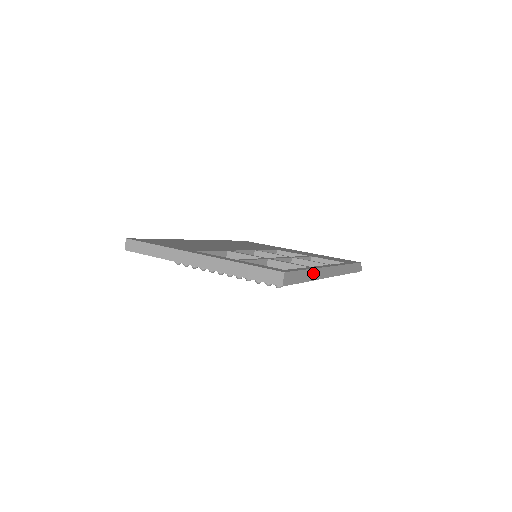
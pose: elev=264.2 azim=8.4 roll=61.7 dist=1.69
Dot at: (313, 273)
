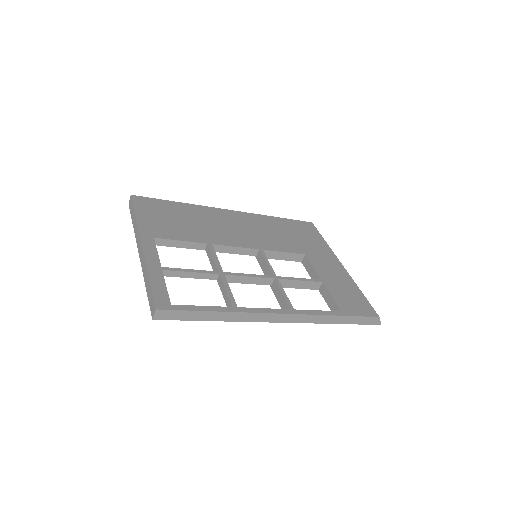
Dot at: (231, 315)
